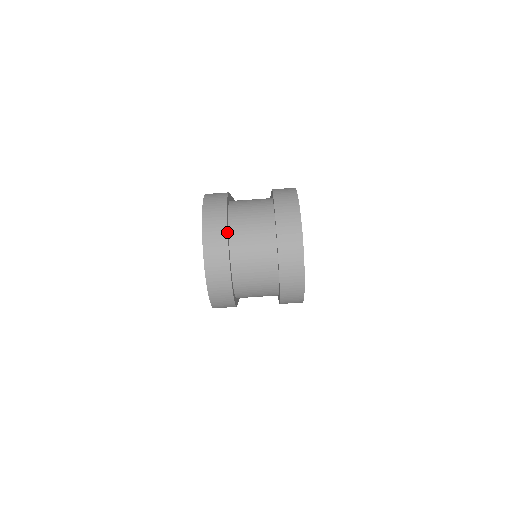
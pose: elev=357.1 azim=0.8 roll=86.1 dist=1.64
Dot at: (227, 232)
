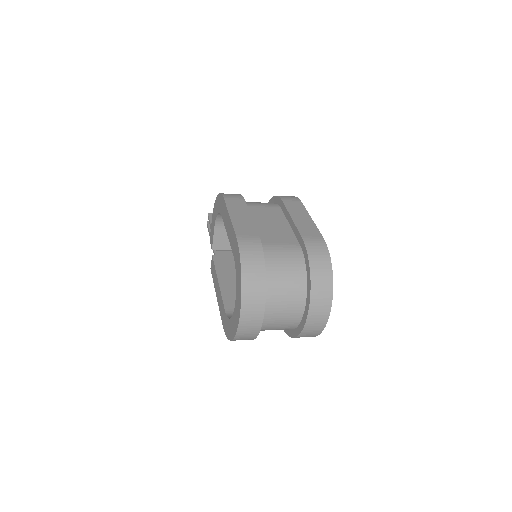
Dot at: occluded
